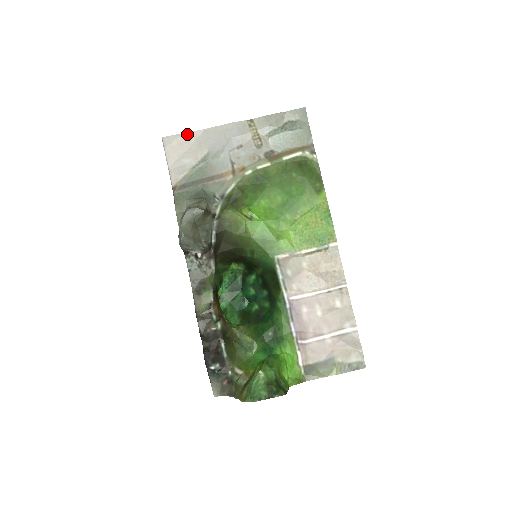
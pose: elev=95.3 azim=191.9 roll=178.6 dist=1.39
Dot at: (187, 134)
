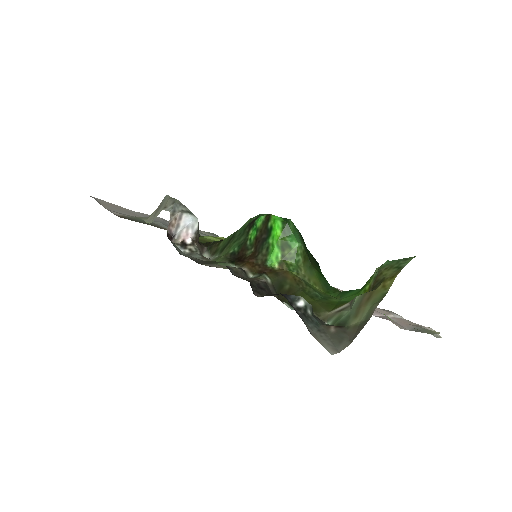
Dot at: (116, 205)
